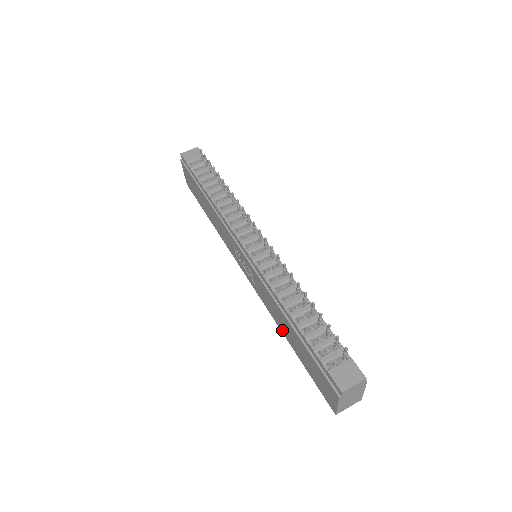
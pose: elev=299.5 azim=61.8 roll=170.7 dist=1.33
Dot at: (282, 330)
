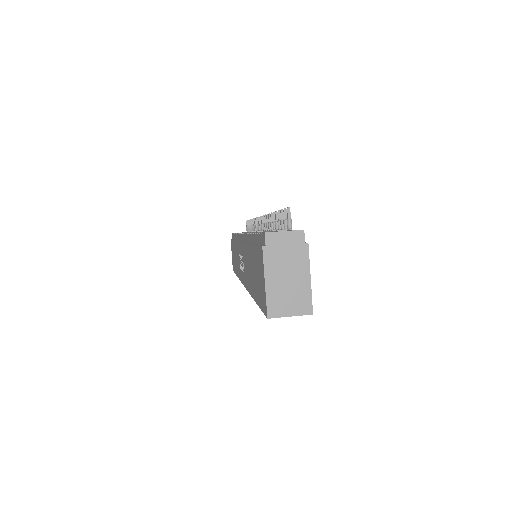
Dot at: (251, 290)
